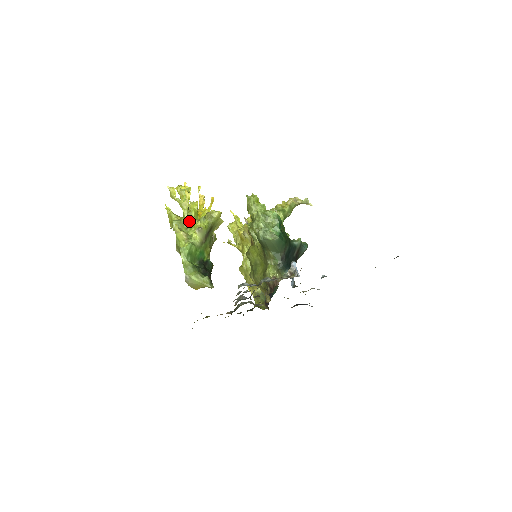
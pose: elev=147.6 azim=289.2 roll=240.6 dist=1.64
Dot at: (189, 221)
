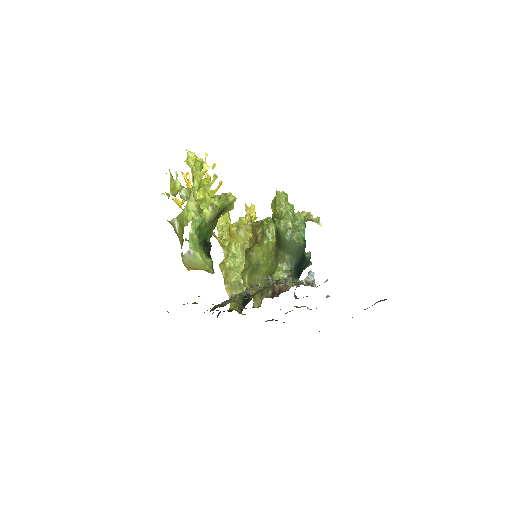
Dot at: (199, 194)
